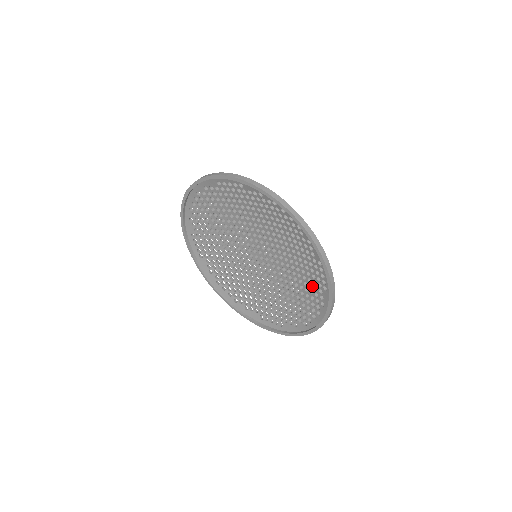
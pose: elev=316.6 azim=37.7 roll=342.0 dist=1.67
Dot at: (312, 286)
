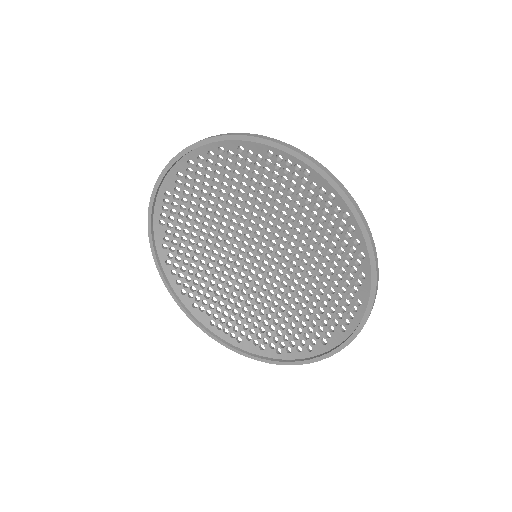
Dot at: (320, 318)
